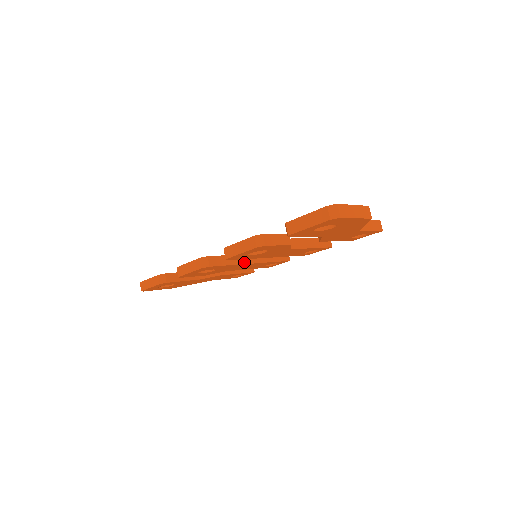
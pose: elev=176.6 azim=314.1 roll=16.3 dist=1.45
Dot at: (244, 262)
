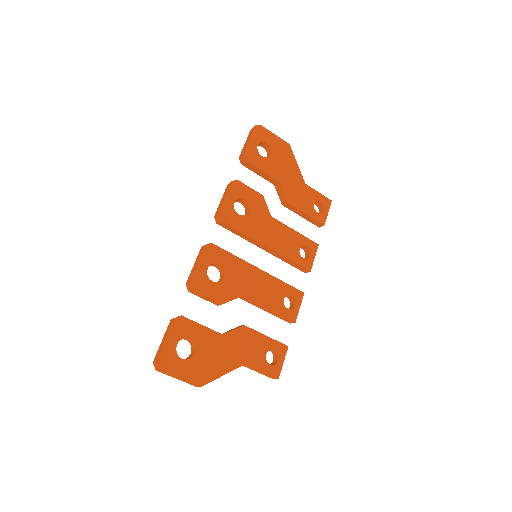
Dot at: (249, 264)
